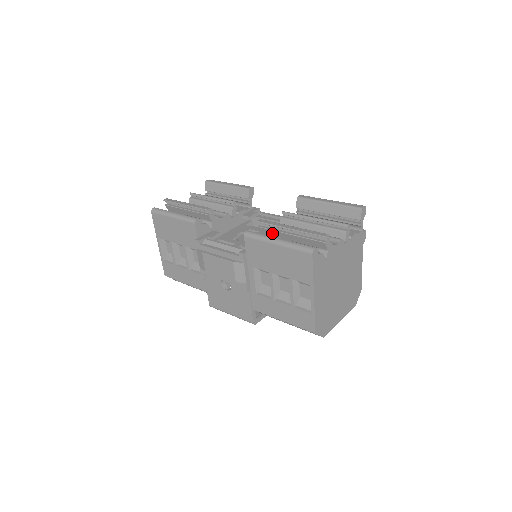
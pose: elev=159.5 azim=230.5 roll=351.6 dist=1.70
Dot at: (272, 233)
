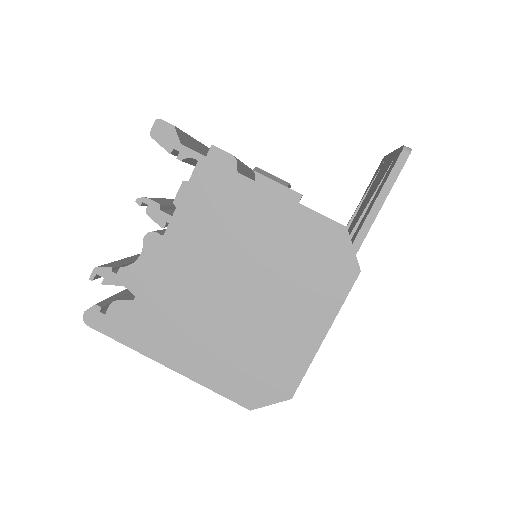
Dot at: occluded
